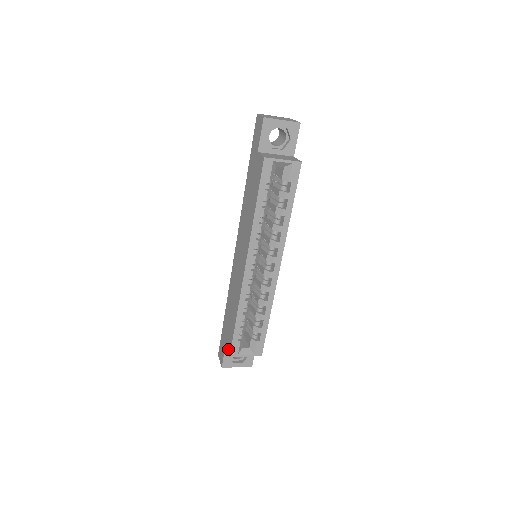
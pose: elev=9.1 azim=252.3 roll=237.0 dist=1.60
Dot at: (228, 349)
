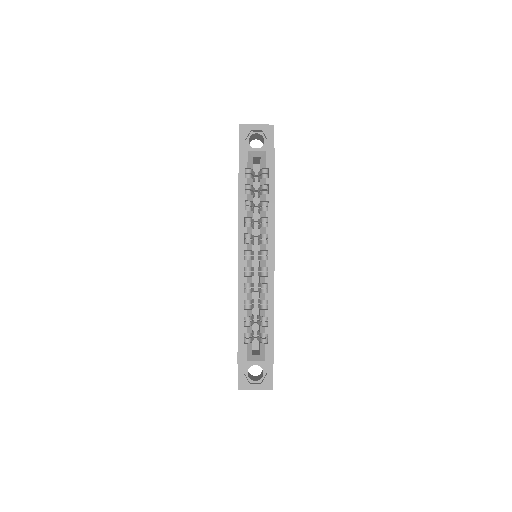
Dot at: occluded
